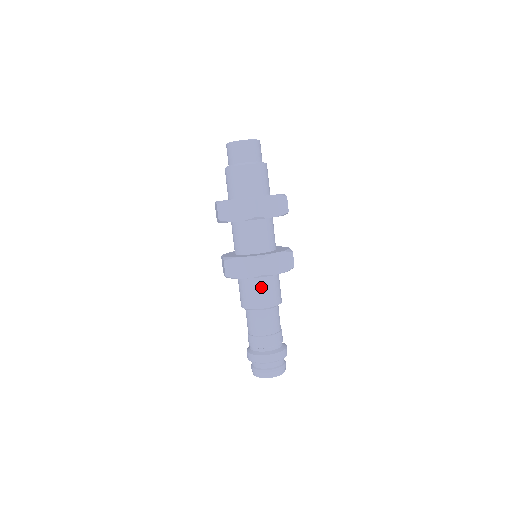
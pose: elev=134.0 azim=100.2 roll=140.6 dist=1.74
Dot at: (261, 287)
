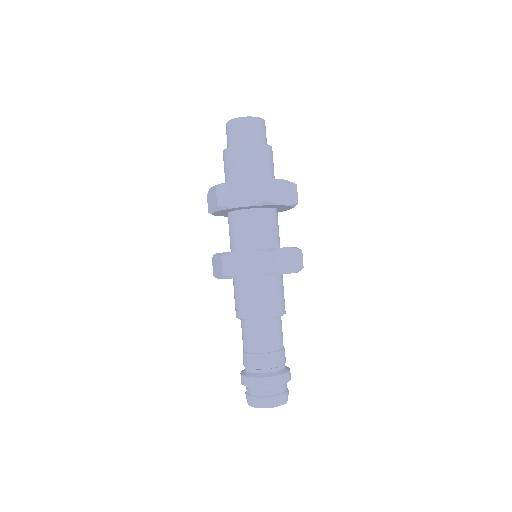
Dot at: (265, 290)
